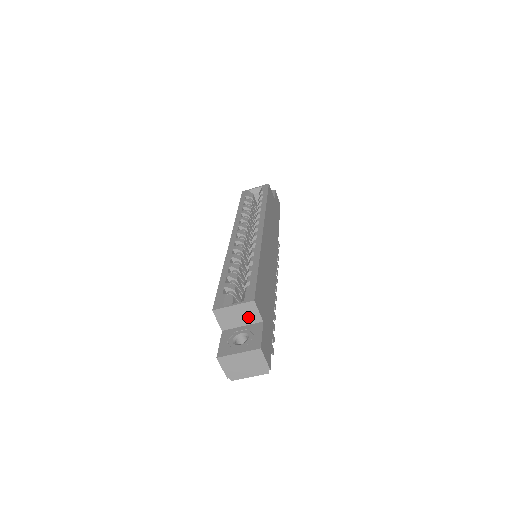
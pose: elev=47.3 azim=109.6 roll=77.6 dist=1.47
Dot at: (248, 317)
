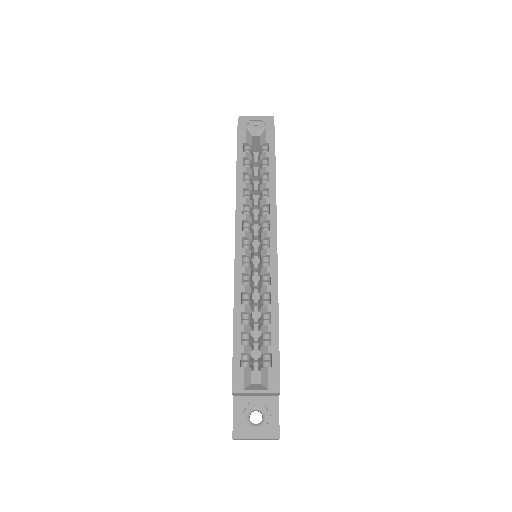
Dot at: (266, 395)
